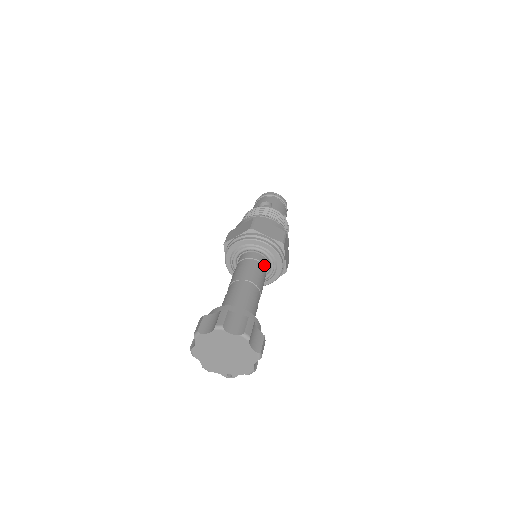
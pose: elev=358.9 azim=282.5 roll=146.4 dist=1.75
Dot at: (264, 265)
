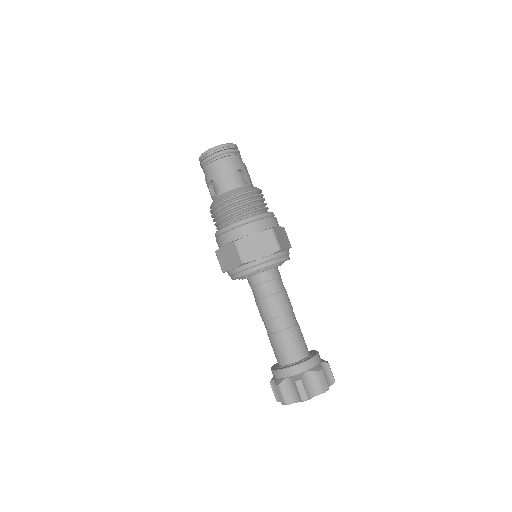
Dot at: occluded
